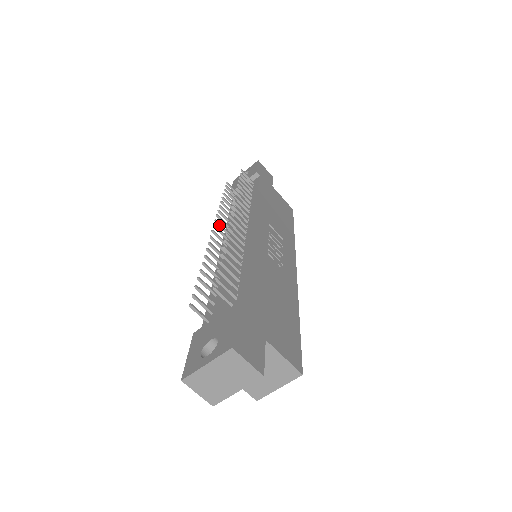
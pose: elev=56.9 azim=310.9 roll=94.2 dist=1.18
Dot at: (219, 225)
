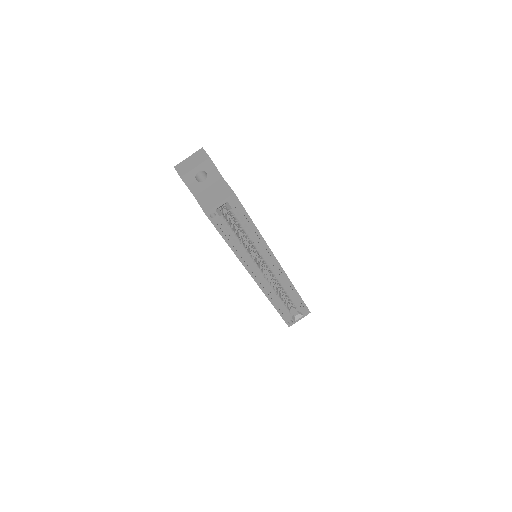
Dot at: occluded
